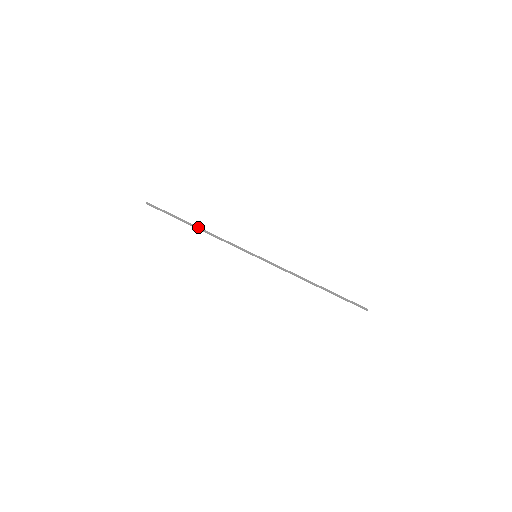
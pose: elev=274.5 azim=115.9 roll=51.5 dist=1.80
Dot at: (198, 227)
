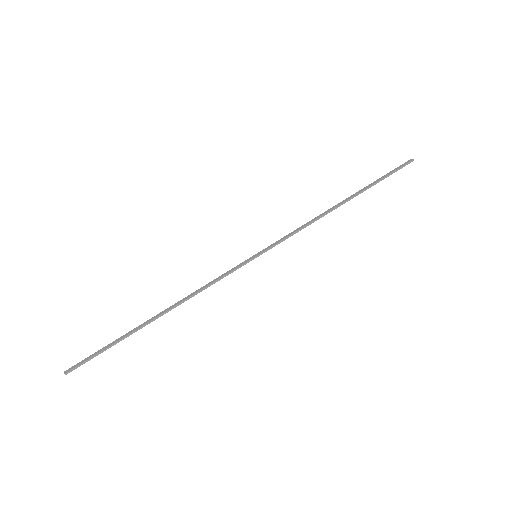
Dot at: (159, 314)
